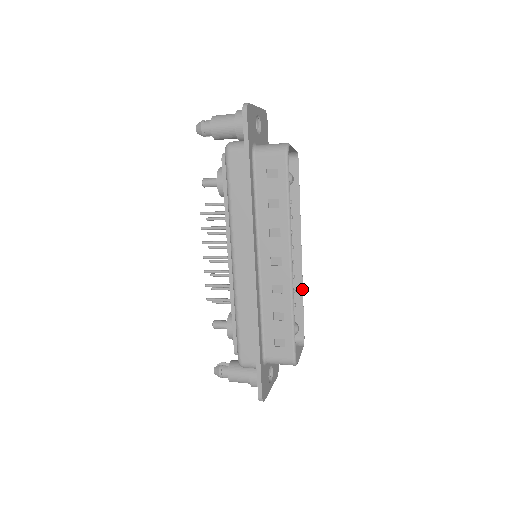
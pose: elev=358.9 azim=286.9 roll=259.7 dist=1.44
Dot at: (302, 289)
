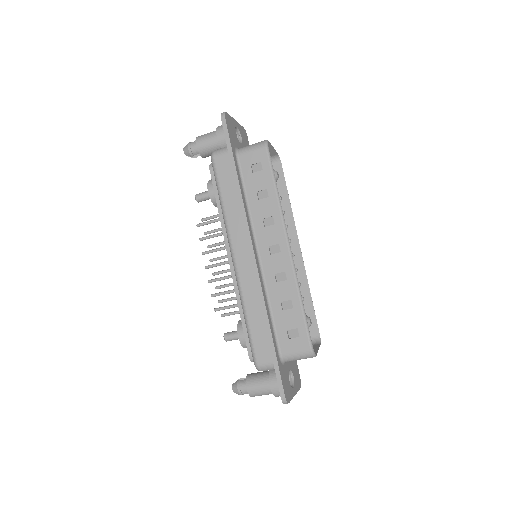
Dot at: (308, 285)
